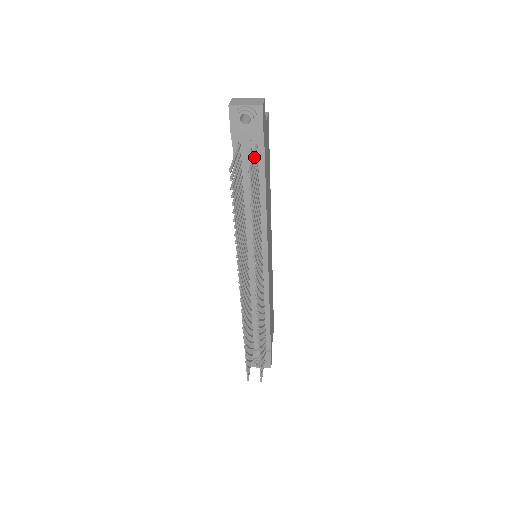
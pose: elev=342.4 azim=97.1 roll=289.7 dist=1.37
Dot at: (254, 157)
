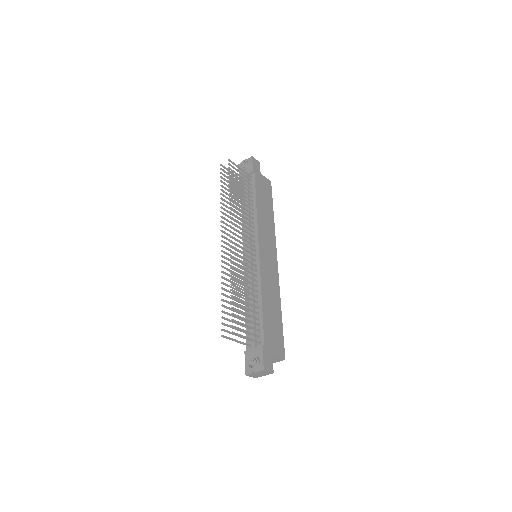
Dot at: (240, 168)
